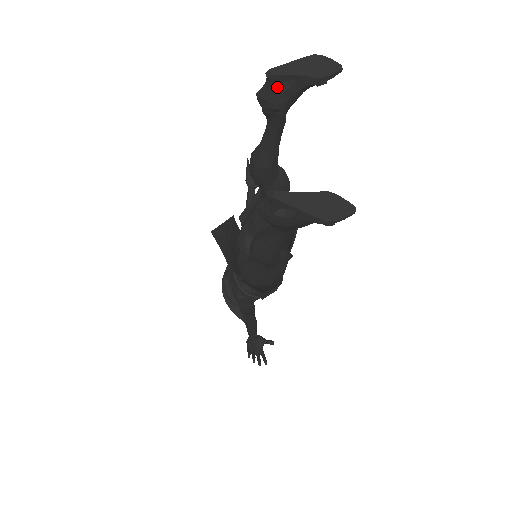
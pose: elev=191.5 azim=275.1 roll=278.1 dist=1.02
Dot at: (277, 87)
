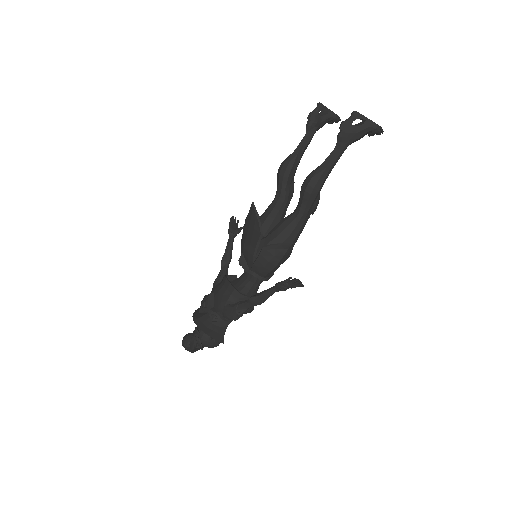
Dot at: (317, 115)
